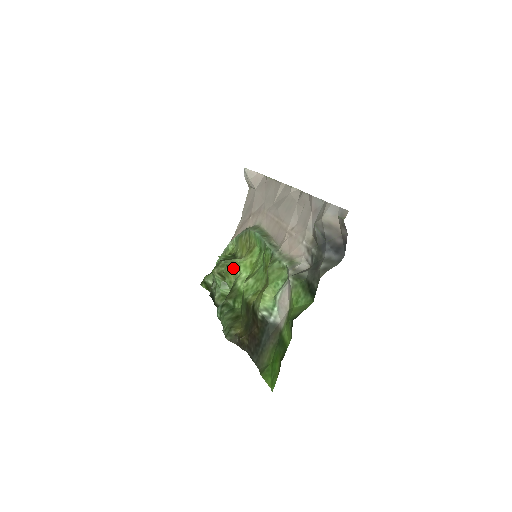
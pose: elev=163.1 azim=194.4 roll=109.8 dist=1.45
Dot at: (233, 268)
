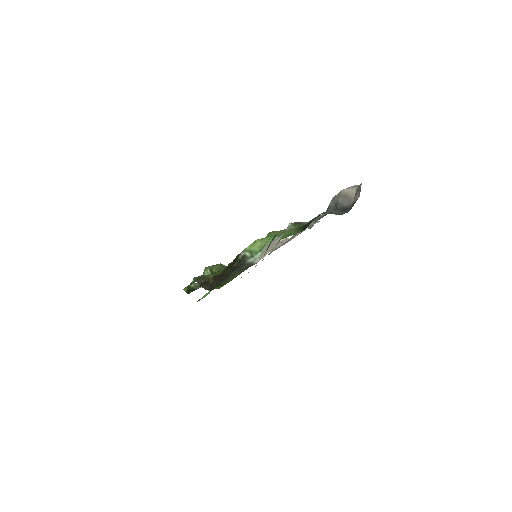
Dot at: occluded
